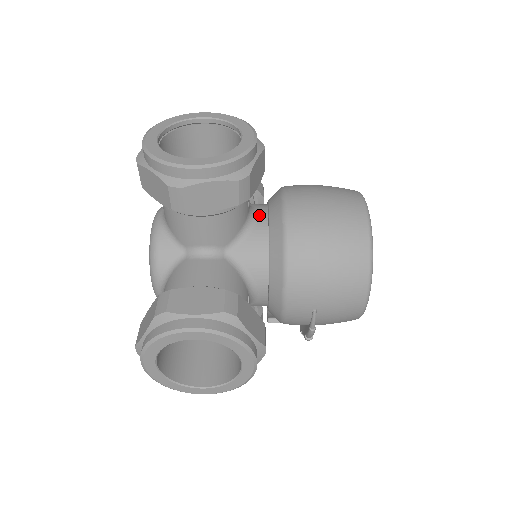
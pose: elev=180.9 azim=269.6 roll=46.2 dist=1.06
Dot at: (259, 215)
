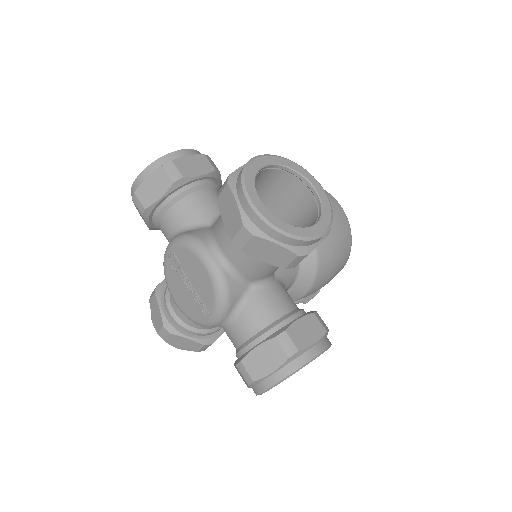
Dot at: occluded
